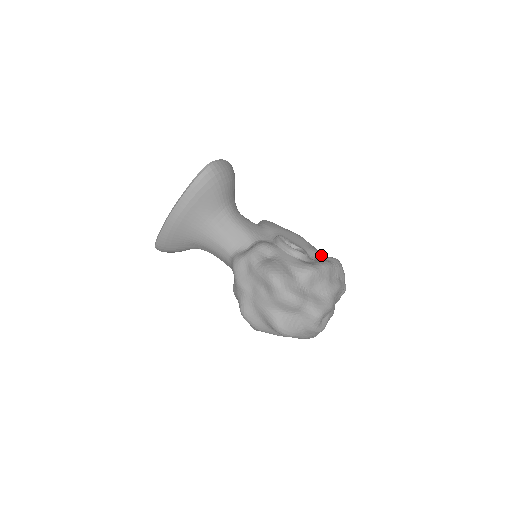
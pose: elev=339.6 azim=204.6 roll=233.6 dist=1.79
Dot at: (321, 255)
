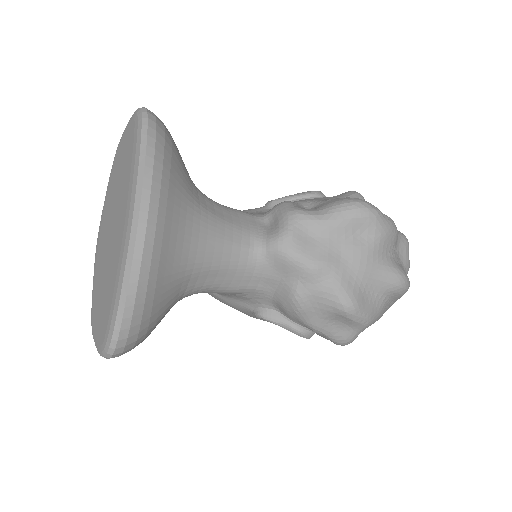
Dot at: occluded
